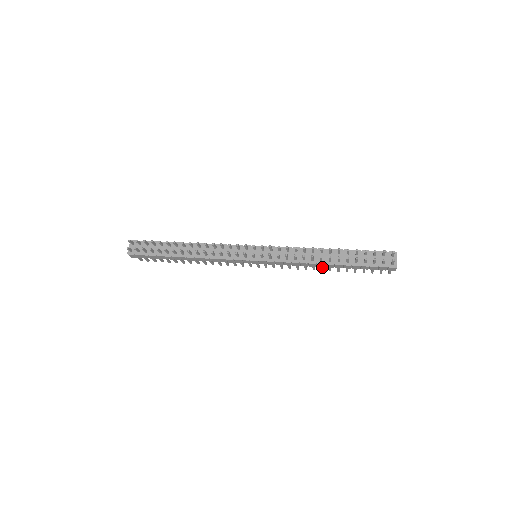
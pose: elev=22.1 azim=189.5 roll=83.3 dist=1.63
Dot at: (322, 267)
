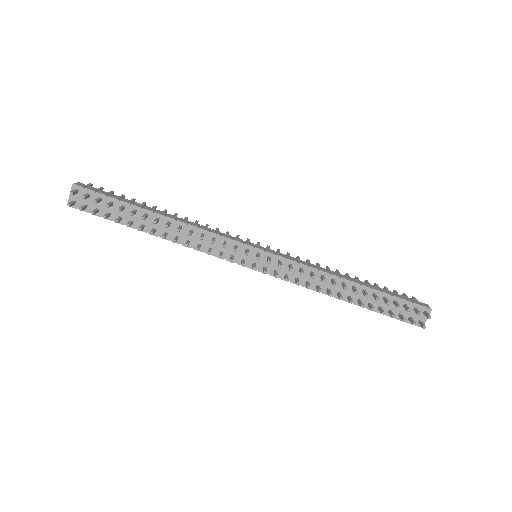
Dot at: occluded
